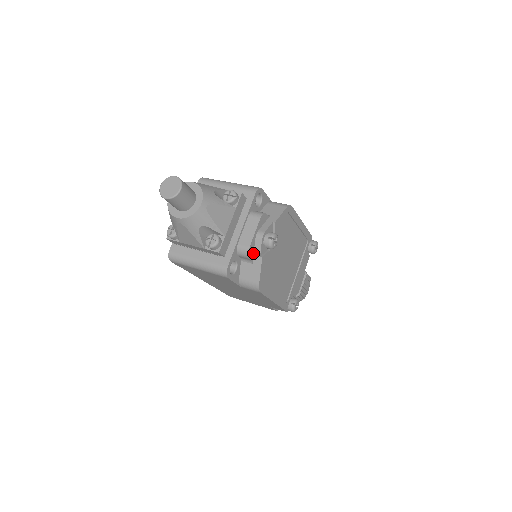
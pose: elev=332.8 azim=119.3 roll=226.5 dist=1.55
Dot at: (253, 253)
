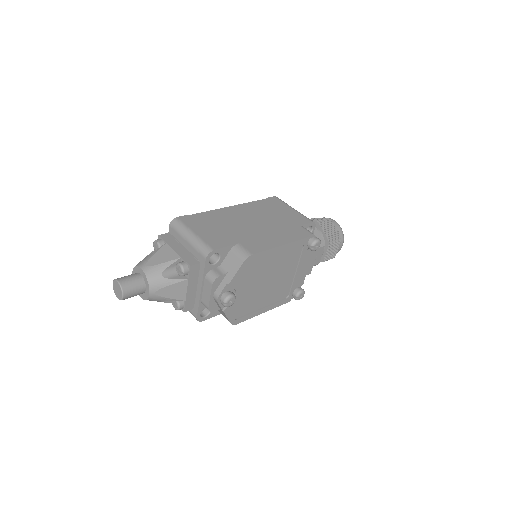
Dot at: (217, 305)
